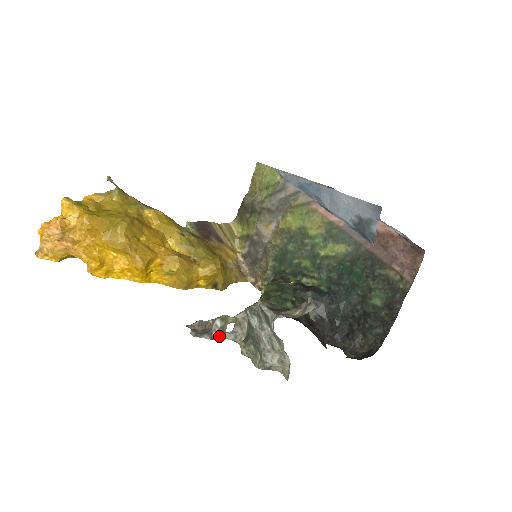
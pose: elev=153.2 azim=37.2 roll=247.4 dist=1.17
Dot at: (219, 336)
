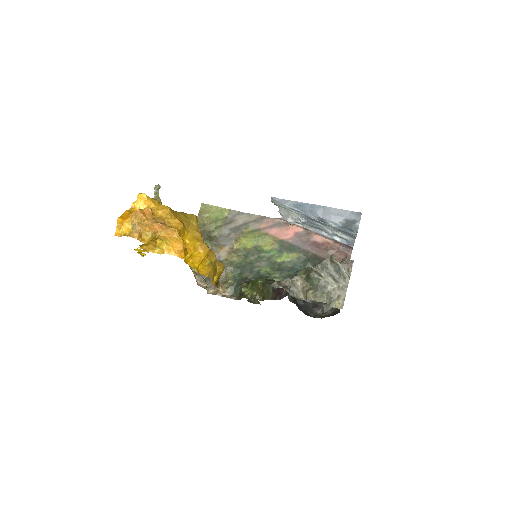
Dot at: occluded
